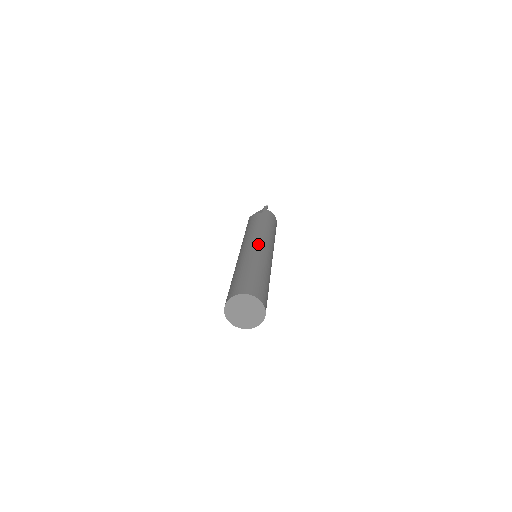
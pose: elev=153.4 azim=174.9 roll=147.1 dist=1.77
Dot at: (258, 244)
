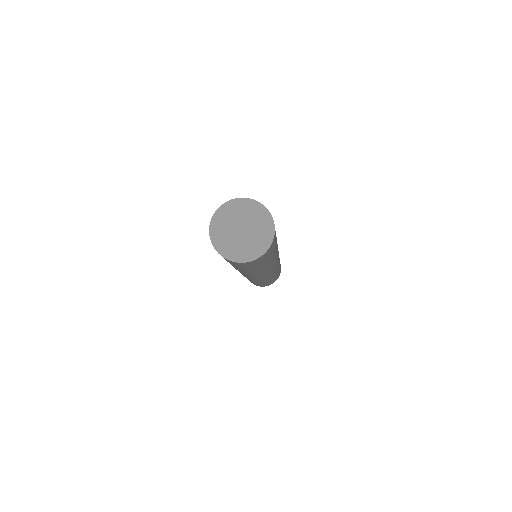
Dot at: occluded
